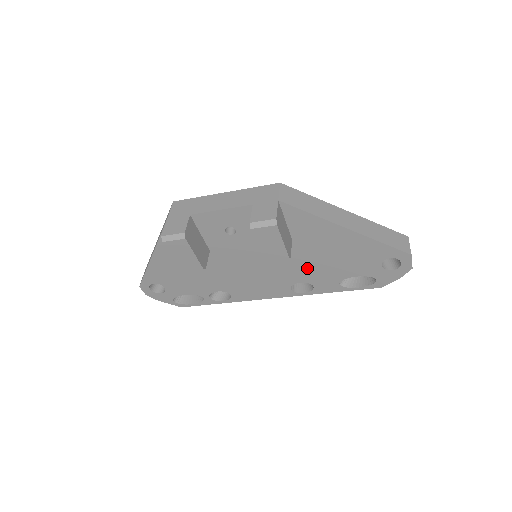
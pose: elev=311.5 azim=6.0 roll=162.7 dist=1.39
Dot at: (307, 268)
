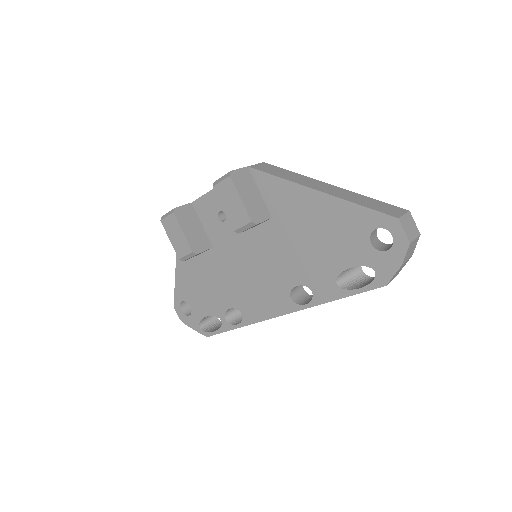
Dot at: (297, 260)
